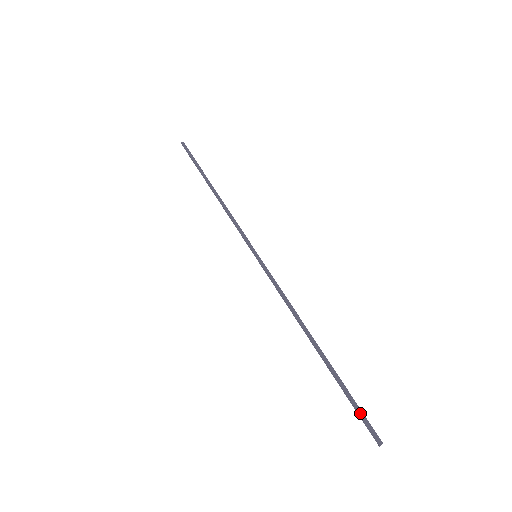
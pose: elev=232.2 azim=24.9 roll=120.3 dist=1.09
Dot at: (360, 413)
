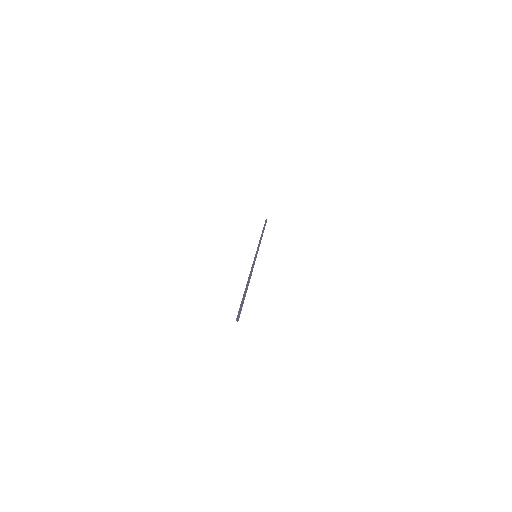
Dot at: (240, 308)
